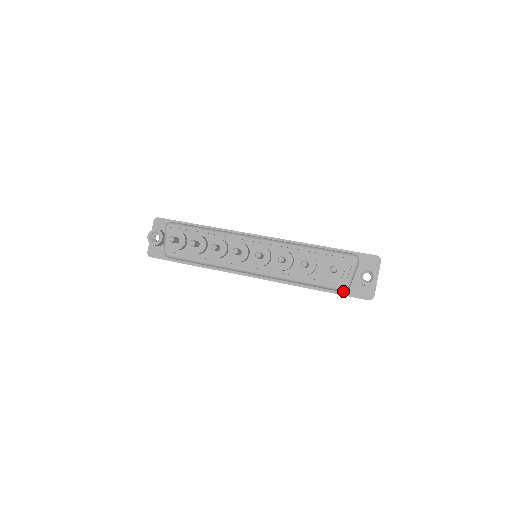
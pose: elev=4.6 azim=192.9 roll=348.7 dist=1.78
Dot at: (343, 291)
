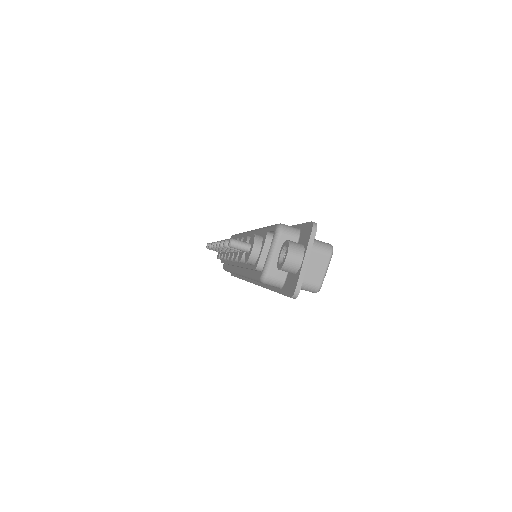
Dot at: (262, 282)
